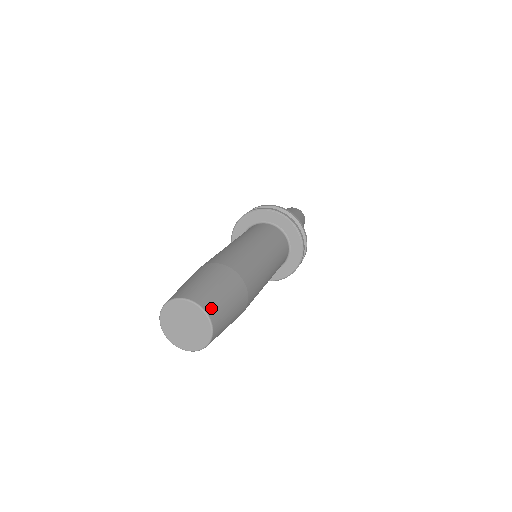
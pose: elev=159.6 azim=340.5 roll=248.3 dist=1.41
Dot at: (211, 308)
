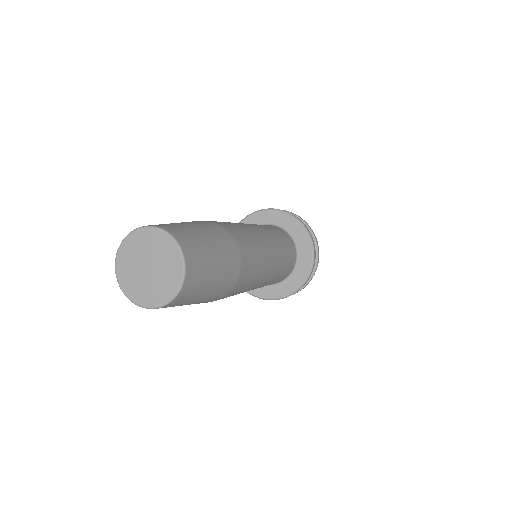
Dot at: occluded
